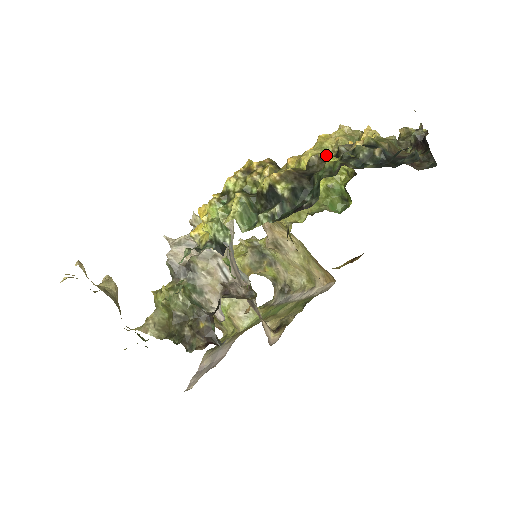
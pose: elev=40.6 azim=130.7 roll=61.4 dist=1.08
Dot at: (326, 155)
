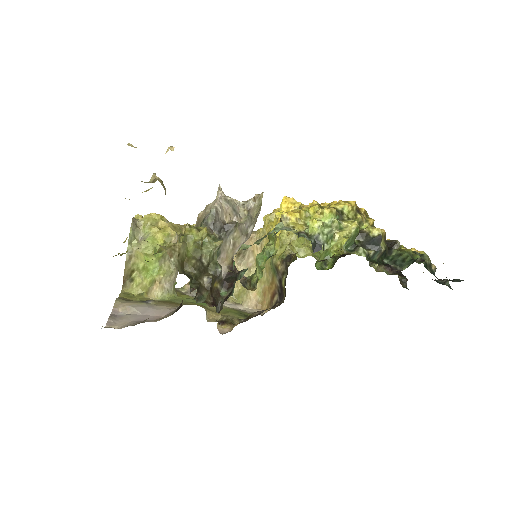
Dot at: occluded
